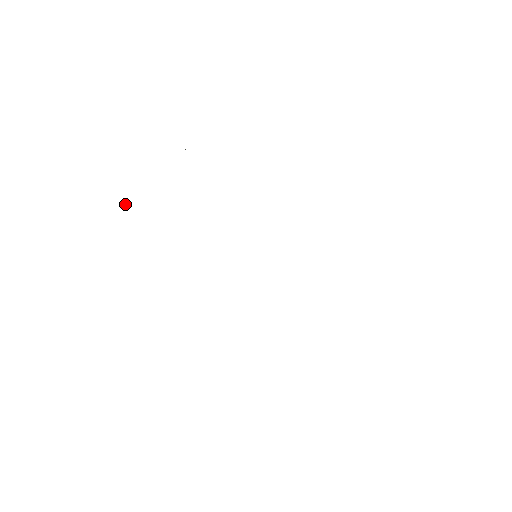
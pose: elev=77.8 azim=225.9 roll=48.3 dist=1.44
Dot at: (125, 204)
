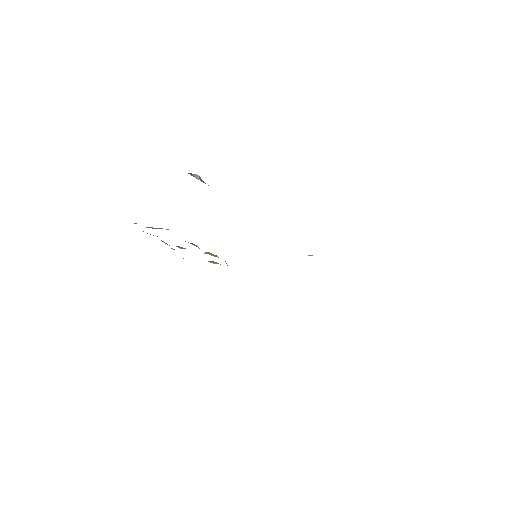
Dot at: occluded
